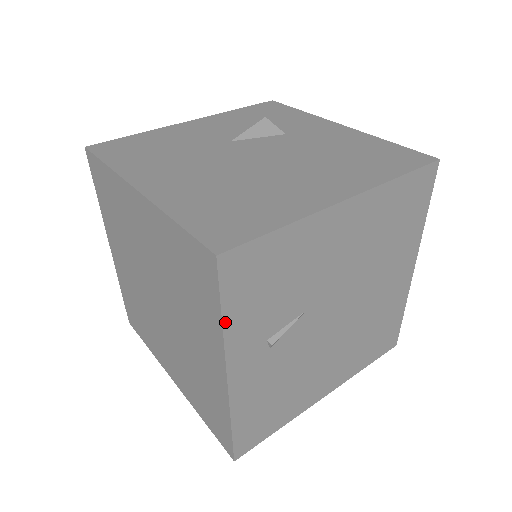
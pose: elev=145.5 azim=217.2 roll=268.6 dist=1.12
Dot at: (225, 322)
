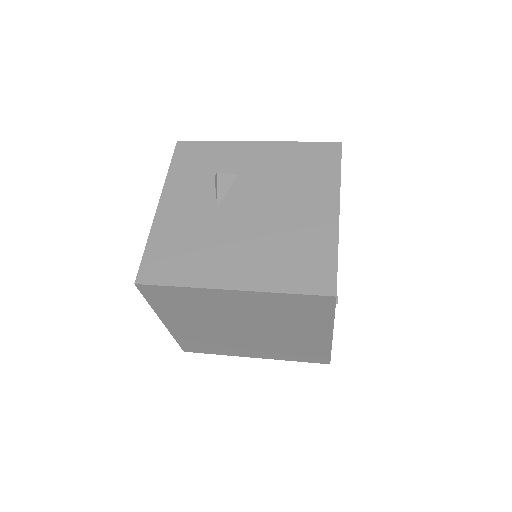
Dot at: (334, 316)
